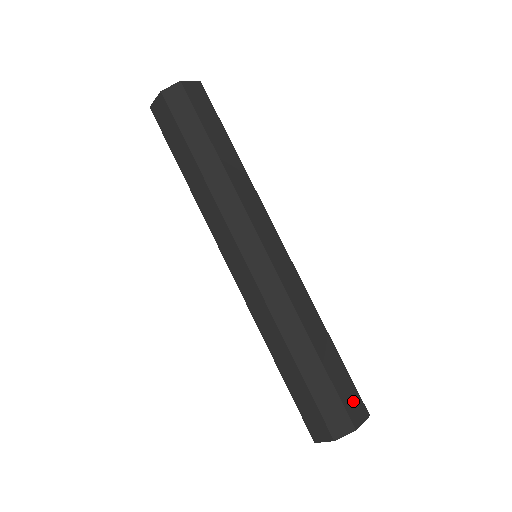
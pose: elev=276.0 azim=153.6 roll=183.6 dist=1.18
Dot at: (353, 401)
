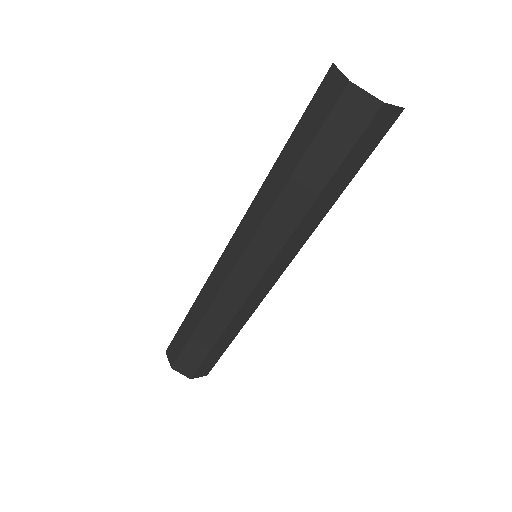
Dot at: occluded
